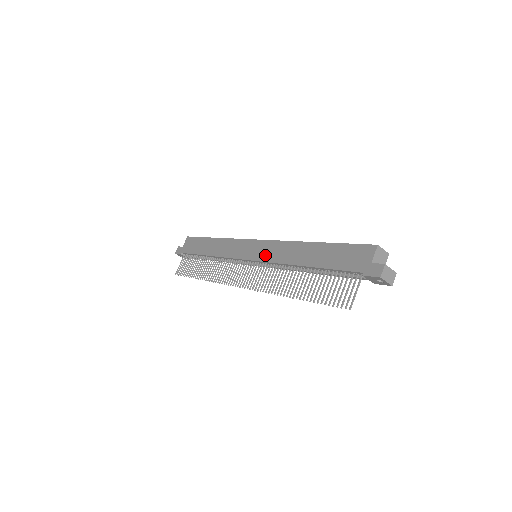
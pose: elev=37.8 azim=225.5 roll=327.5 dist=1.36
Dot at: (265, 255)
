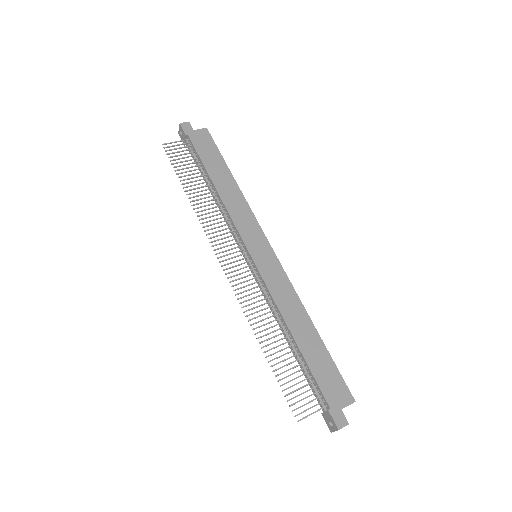
Dot at: (269, 275)
